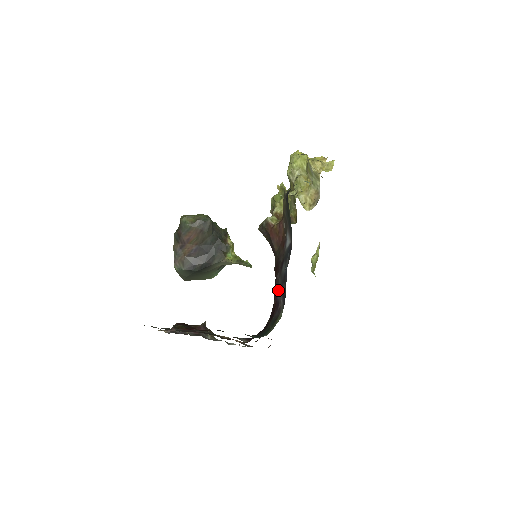
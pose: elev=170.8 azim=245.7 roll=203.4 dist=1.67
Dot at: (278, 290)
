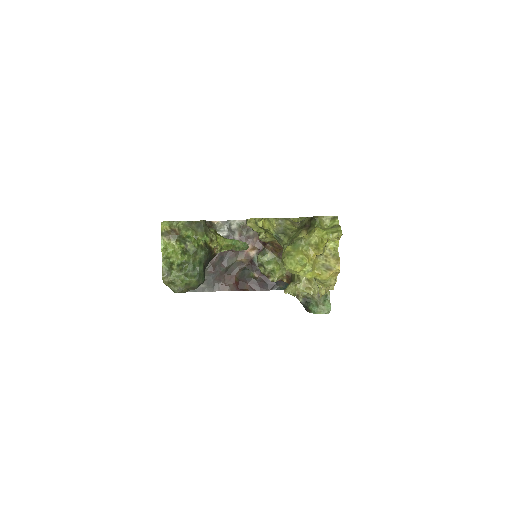
Dot at: occluded
